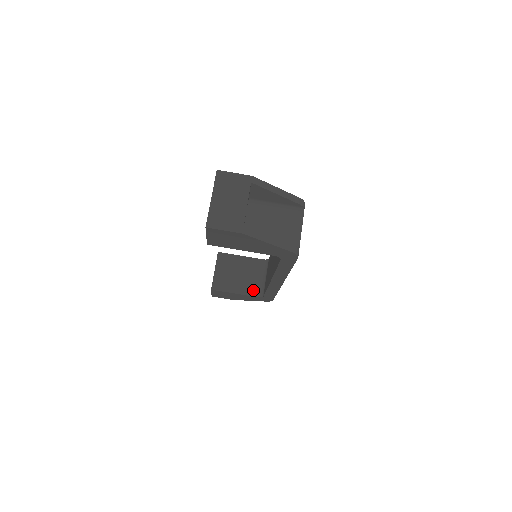
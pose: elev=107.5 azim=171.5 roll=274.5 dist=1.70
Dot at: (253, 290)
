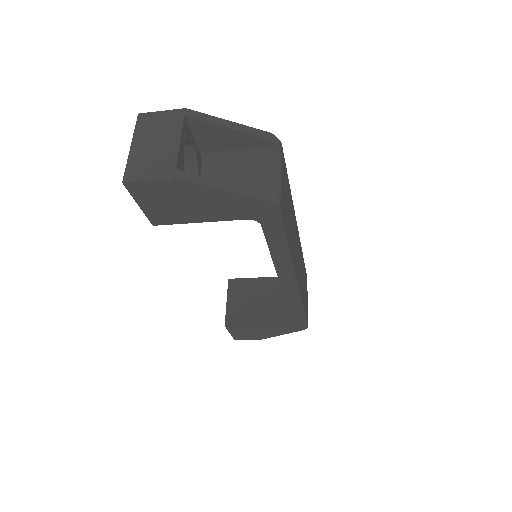
Dot at: (279, 317)
